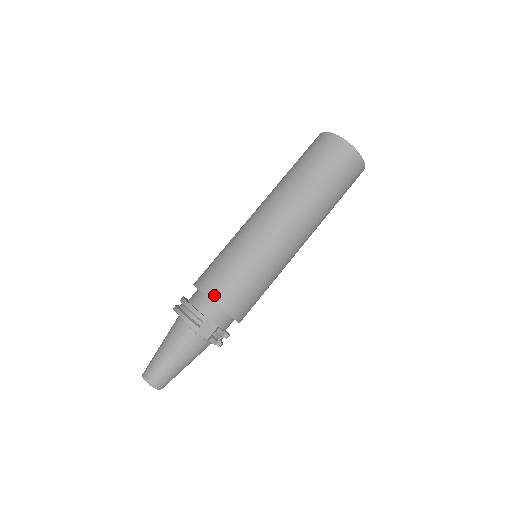
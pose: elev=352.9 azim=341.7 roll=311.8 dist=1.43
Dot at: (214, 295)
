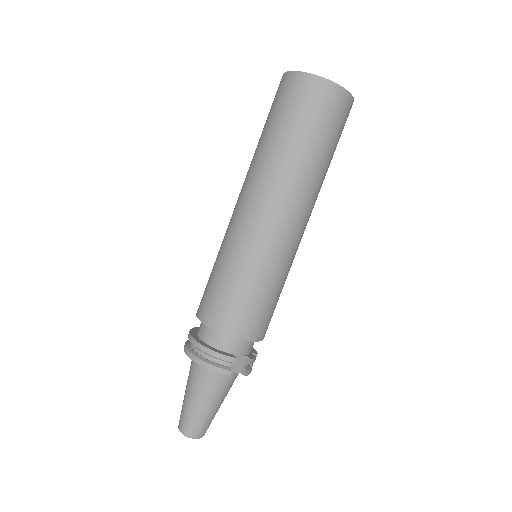
Dot at: (235, 331)
